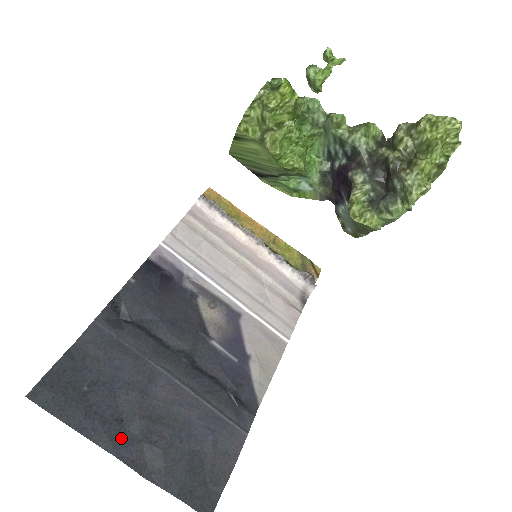
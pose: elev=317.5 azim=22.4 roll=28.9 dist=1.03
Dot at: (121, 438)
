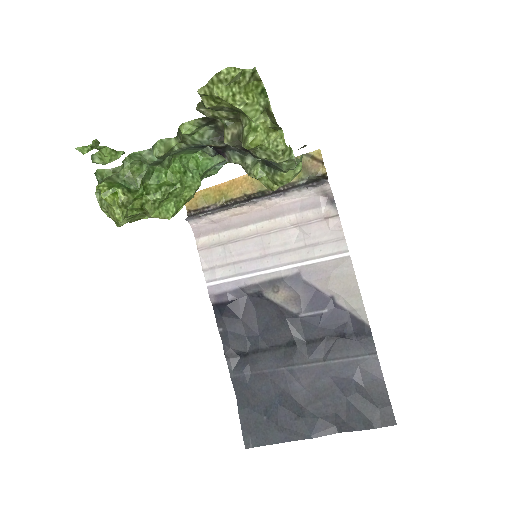
Dot at: (307, 426)
